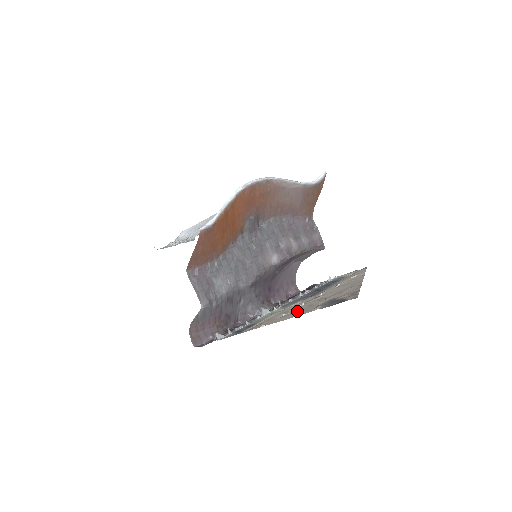
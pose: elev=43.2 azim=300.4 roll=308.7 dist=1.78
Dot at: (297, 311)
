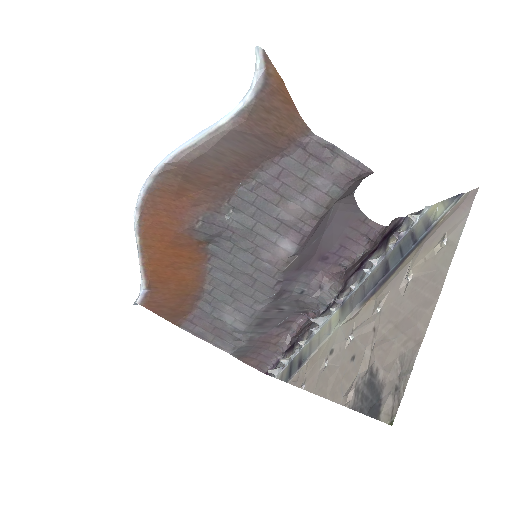
Dot at: (336, 370)
